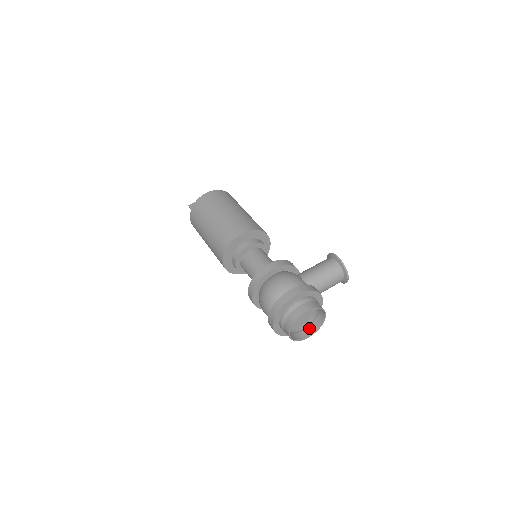
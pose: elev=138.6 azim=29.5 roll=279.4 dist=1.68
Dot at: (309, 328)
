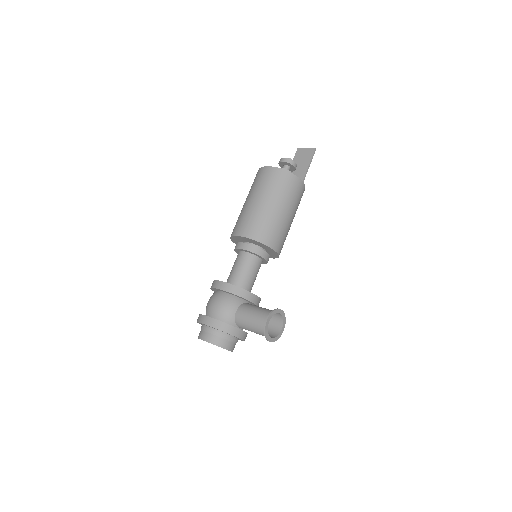
Dot at: occluded
